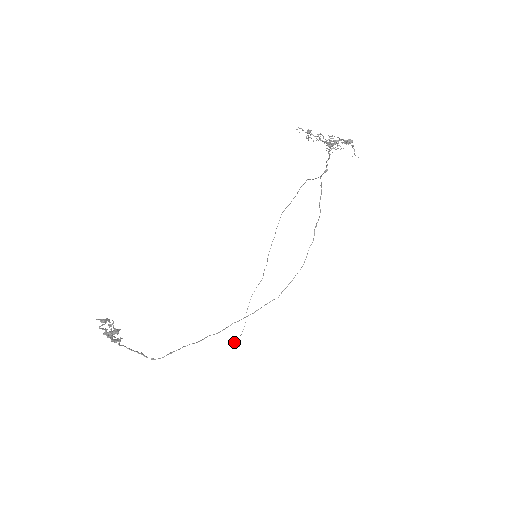
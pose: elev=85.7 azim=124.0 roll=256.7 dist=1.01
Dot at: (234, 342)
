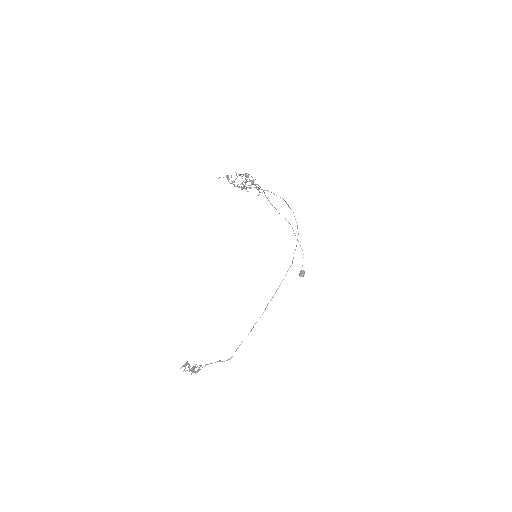
Dot at: (299, 274)
